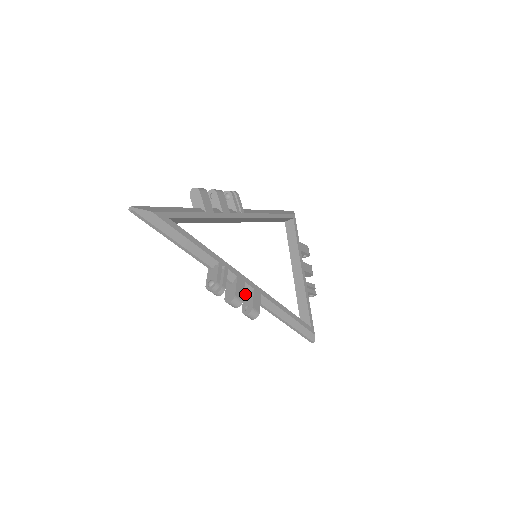
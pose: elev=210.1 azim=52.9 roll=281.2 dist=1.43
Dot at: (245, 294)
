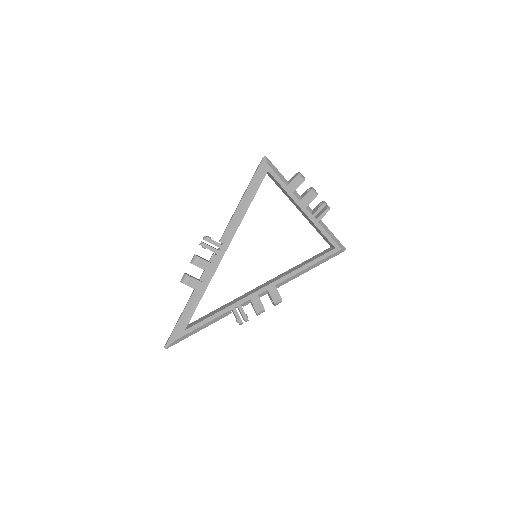
Dot at: (265, 294)
